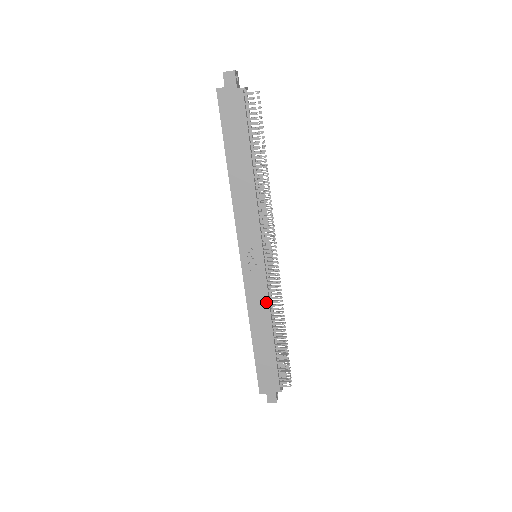
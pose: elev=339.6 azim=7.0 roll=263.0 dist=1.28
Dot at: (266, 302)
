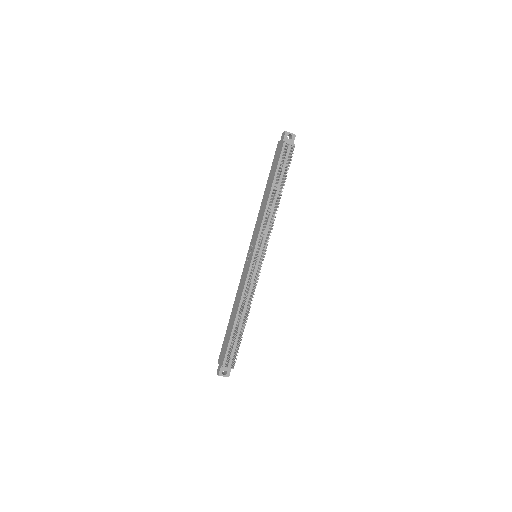
Dot at: (243, 289)
